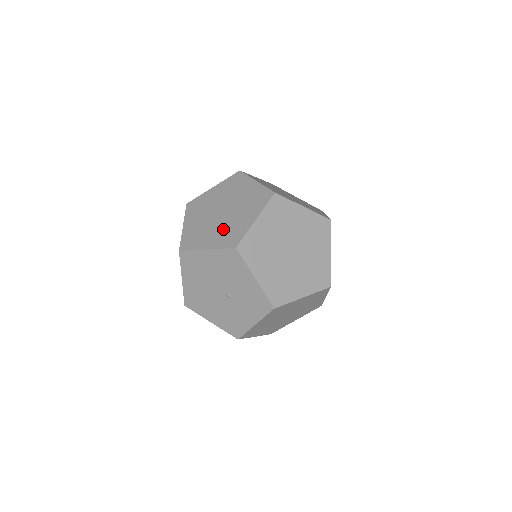
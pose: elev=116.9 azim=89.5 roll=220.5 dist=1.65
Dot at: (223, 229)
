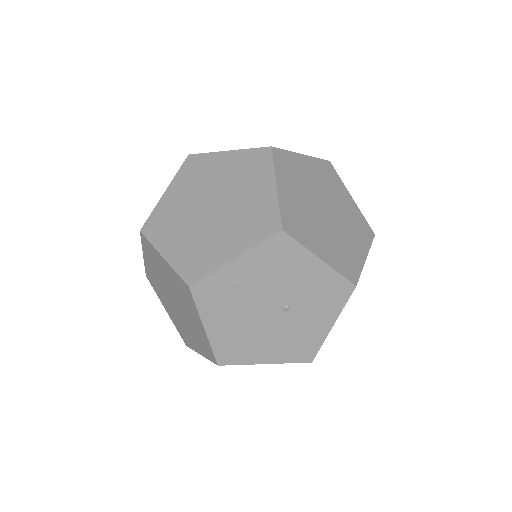
Dot at: (236, 223)
